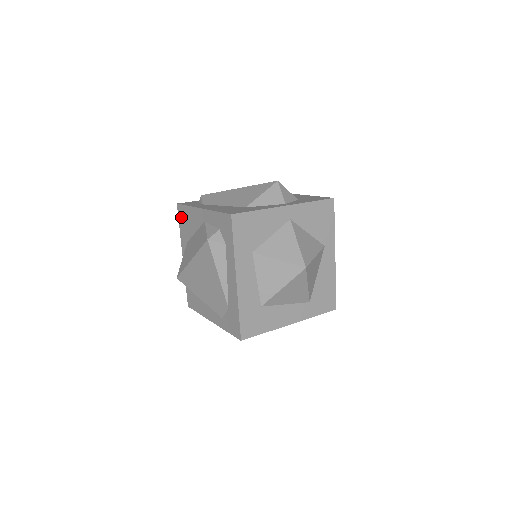
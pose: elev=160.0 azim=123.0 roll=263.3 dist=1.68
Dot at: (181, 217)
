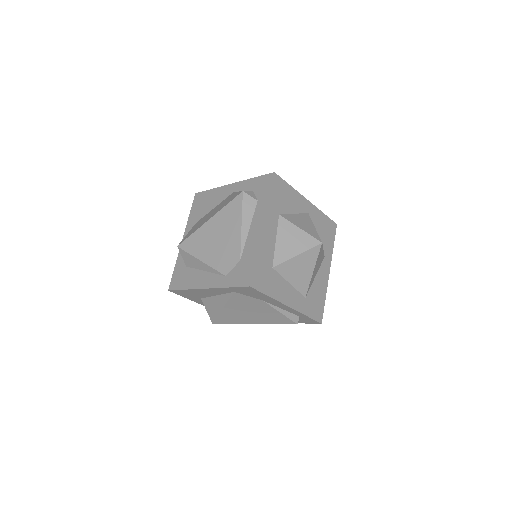
Dot at: (197, 202)
